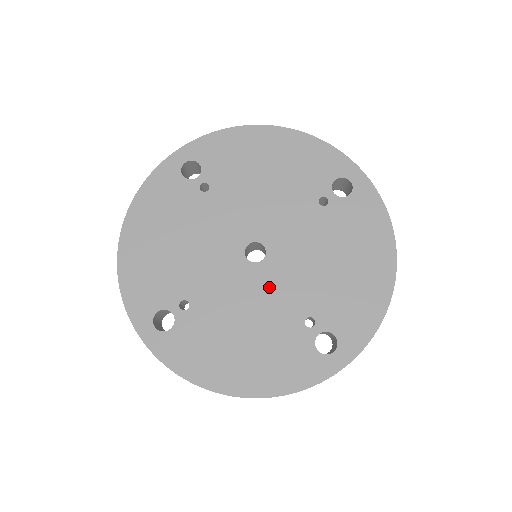
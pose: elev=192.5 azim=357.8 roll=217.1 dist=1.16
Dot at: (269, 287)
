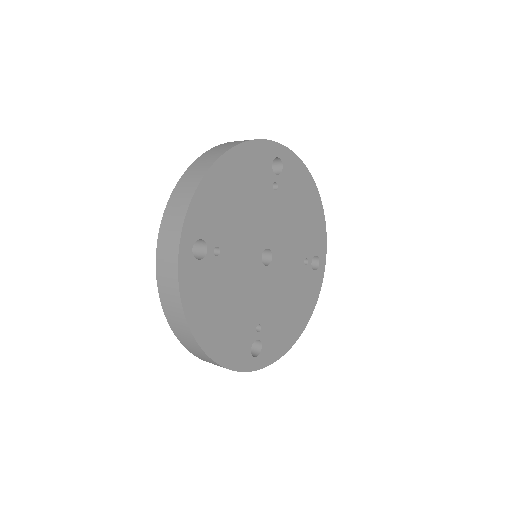
Dot at: (283, 267)
